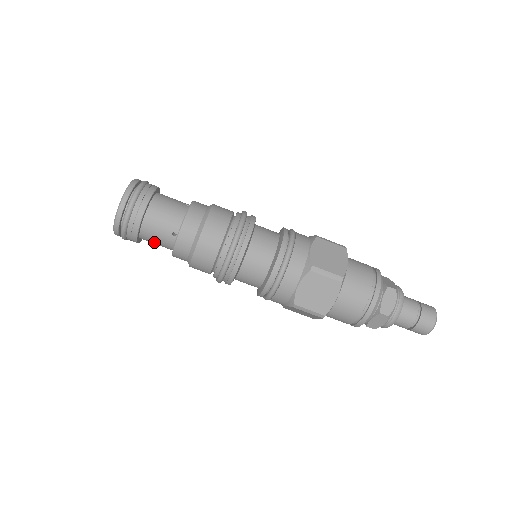
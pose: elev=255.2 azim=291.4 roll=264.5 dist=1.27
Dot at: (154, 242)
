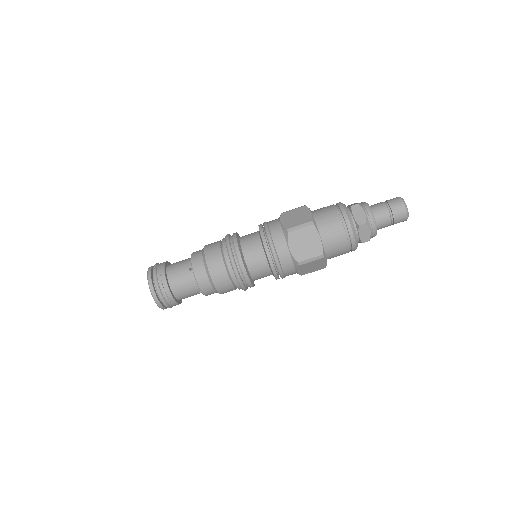
Dot at: occluded
